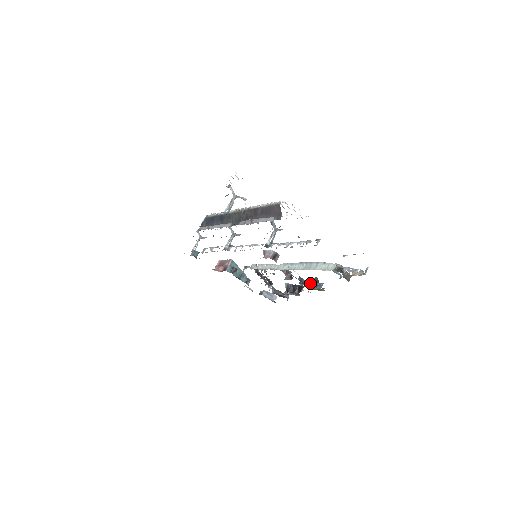
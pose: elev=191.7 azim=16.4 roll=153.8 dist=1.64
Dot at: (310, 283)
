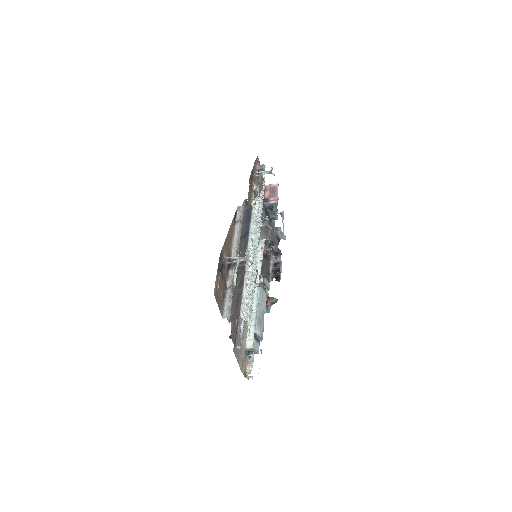
Dot at: (268, 300)
